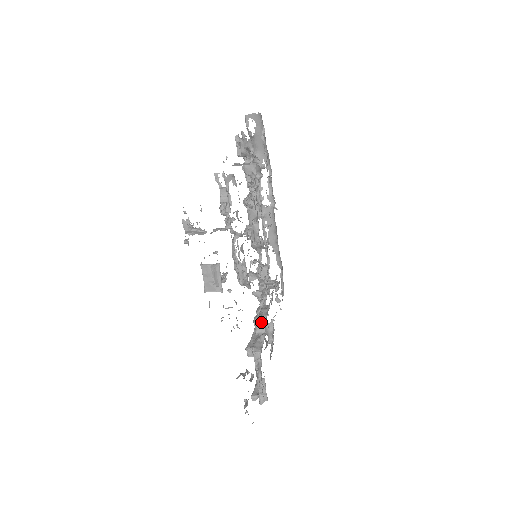
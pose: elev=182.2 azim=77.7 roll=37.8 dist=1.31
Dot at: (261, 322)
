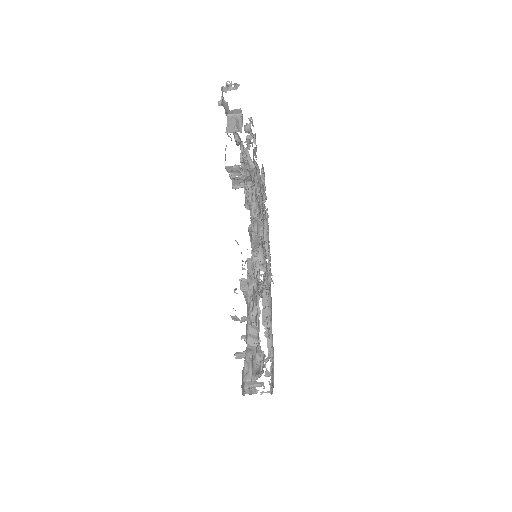
Dot at: occluded
